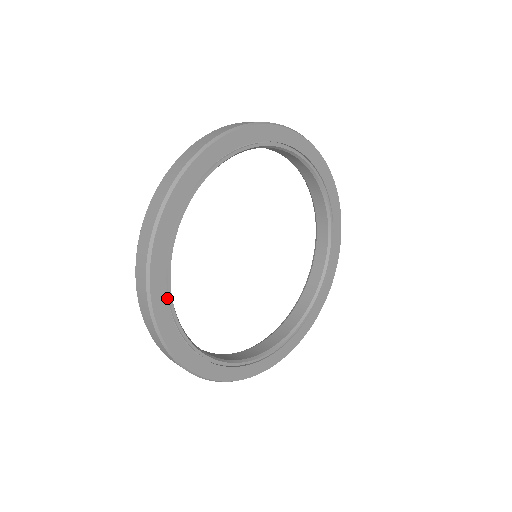
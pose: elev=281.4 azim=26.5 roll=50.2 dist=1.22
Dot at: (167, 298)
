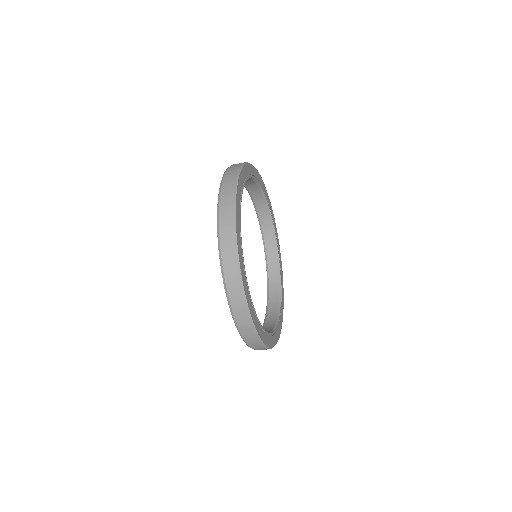
Dot at: (240, 235)
